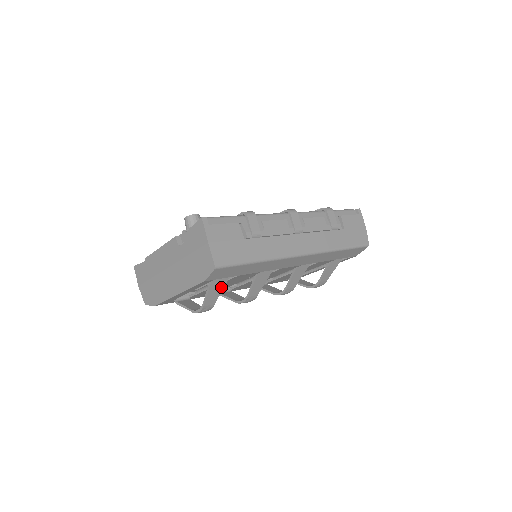
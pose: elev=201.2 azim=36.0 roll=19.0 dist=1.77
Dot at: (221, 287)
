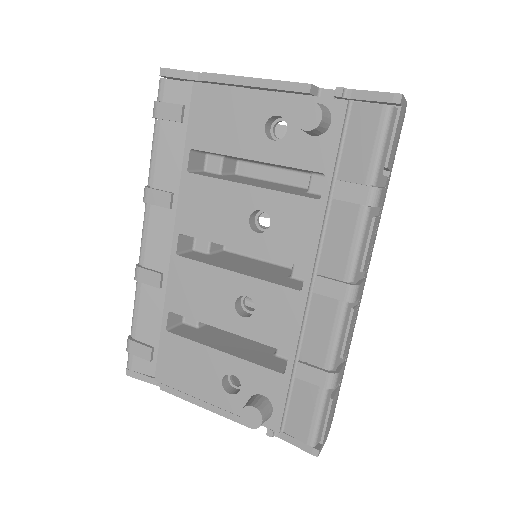
Dot at: occluded
